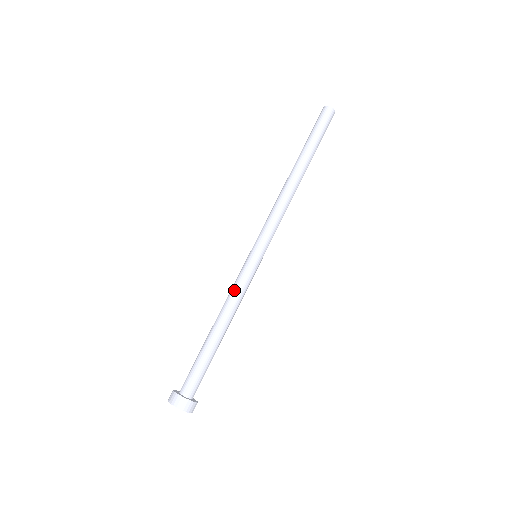
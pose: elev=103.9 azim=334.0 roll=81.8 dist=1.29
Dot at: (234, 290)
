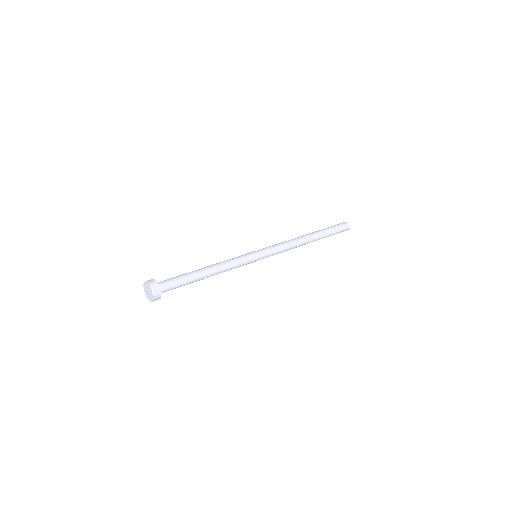
Dot at: (231, 259)
